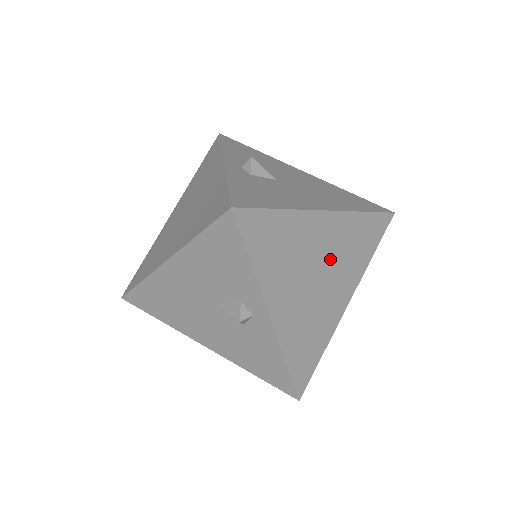
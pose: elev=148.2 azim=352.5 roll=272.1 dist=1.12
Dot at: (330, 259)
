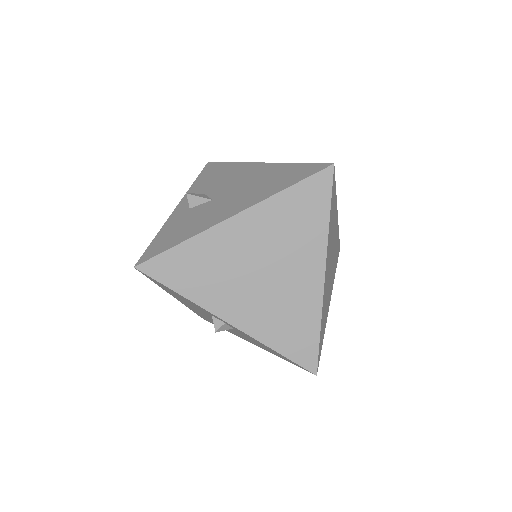
Dot at: (268, 250)
